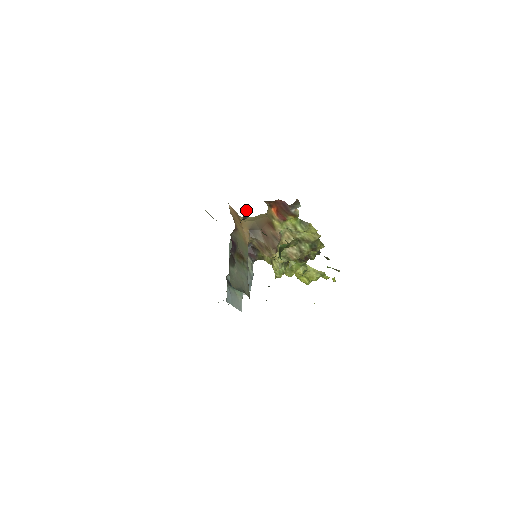
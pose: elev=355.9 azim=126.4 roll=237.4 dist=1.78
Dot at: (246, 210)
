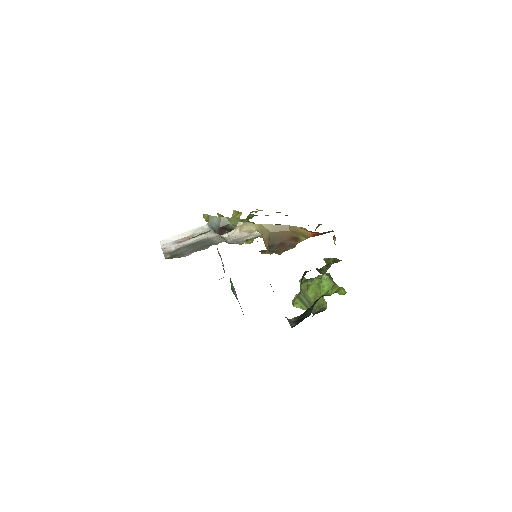
Dot at: occluded
